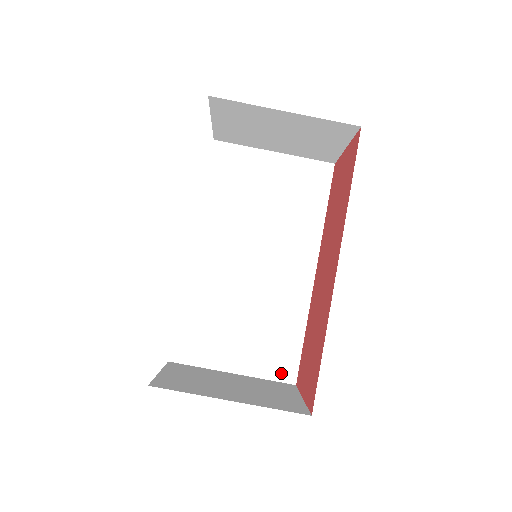
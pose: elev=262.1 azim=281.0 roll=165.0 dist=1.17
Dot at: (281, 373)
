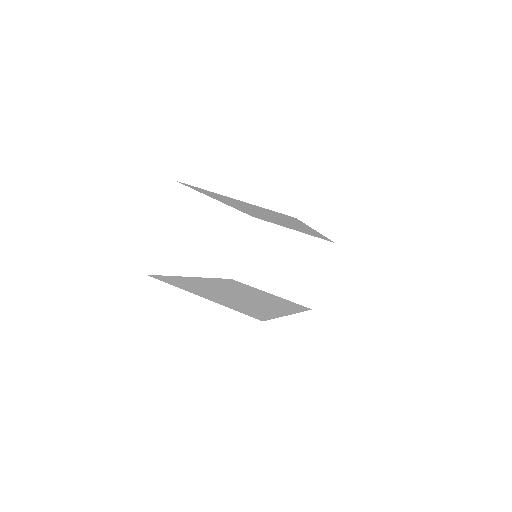
Dot at: (249, 314)
